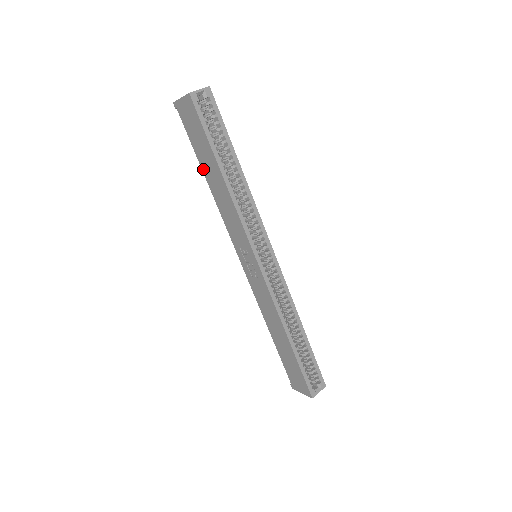
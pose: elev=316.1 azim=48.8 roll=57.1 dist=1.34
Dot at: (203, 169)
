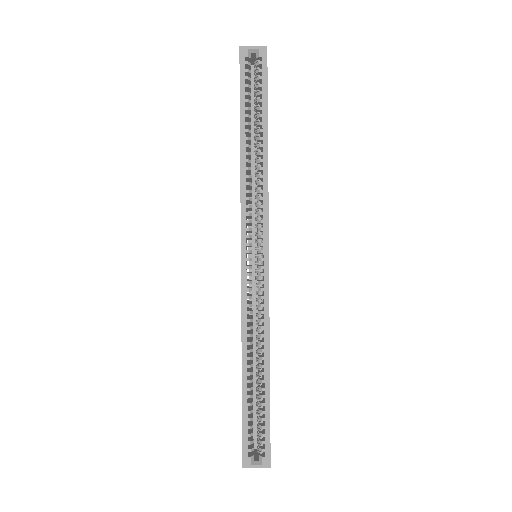
Dot at: occluded
